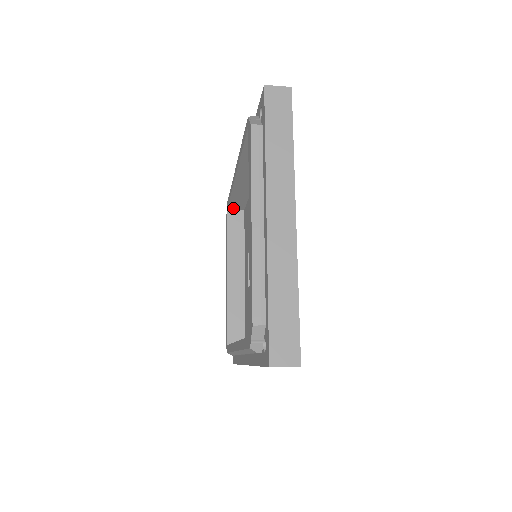
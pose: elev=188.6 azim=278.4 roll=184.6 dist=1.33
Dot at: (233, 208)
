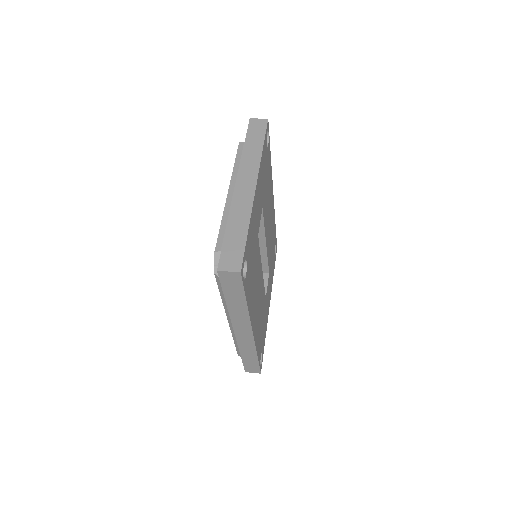
Dot at: occluded
